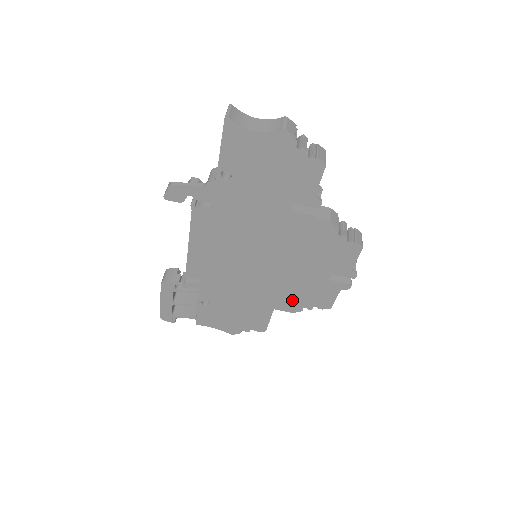
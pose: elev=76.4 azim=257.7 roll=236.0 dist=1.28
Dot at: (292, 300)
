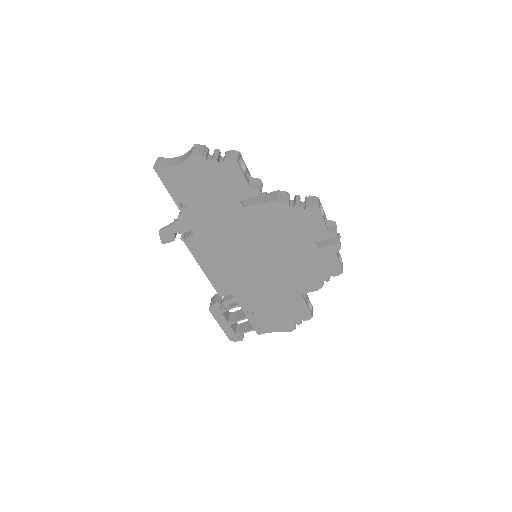
Dot at: (308, 279)
